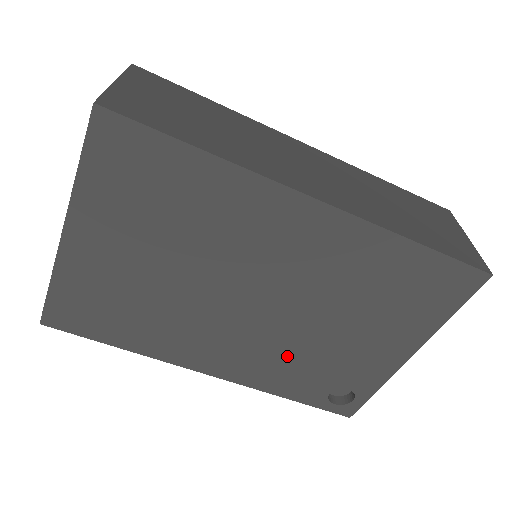
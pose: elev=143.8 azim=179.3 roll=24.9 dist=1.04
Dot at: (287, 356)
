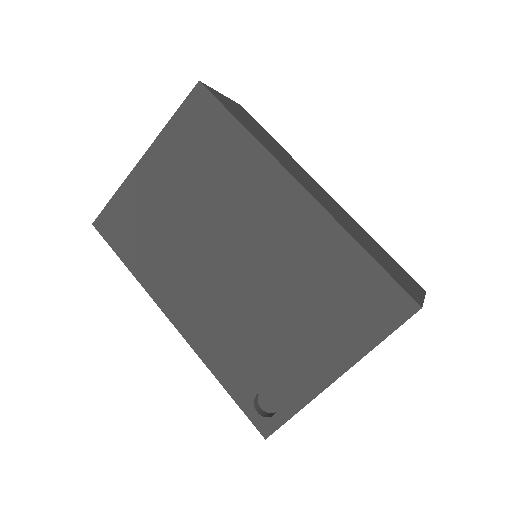
Dot at: (236, 330)
